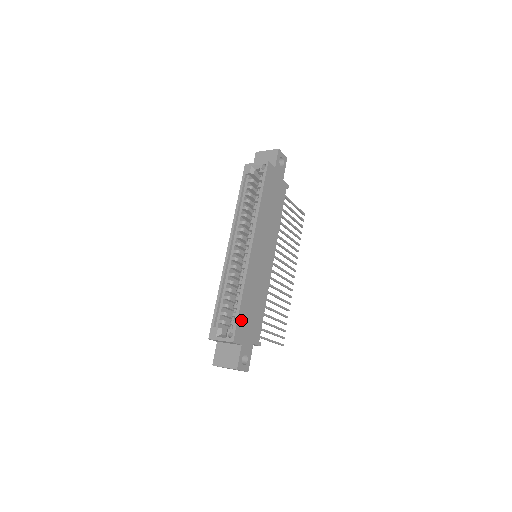
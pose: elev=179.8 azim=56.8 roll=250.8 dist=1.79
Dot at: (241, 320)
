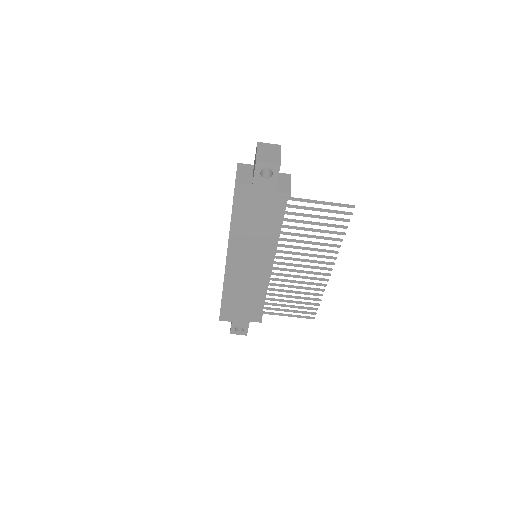
Dot at: (226, 308)
